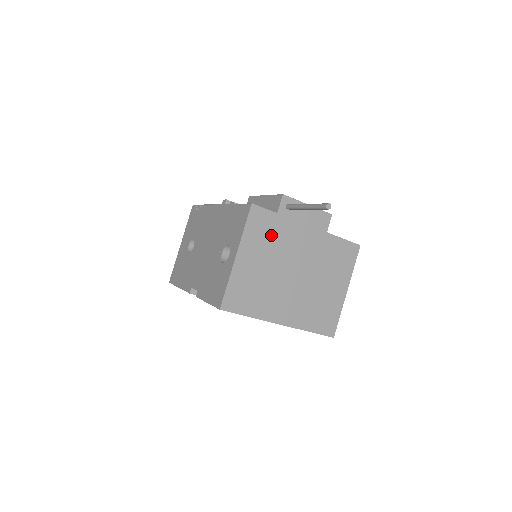
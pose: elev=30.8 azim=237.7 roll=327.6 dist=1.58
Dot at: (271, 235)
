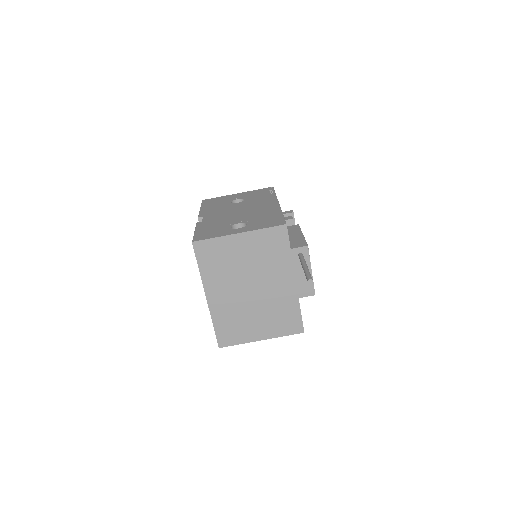
Dot at: (271, 253)
